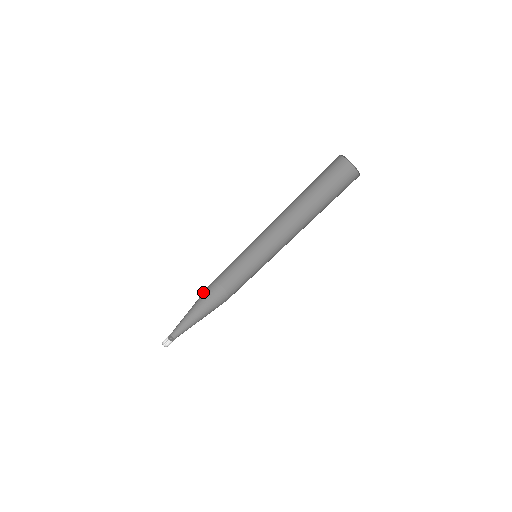
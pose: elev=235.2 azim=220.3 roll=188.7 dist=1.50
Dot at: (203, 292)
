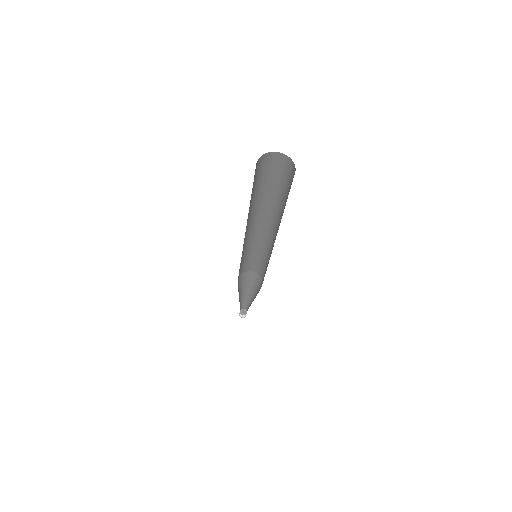
Dot at: (247, 278)
